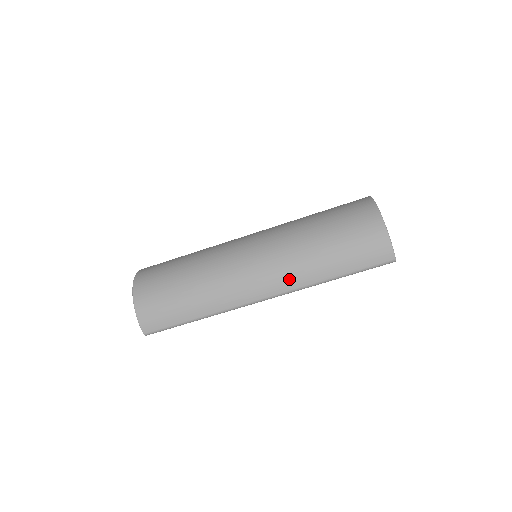
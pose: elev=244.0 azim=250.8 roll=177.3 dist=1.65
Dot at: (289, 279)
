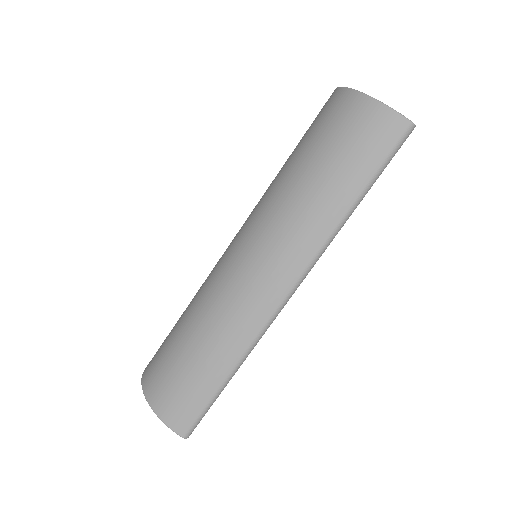
Dot at: (299, 247)
